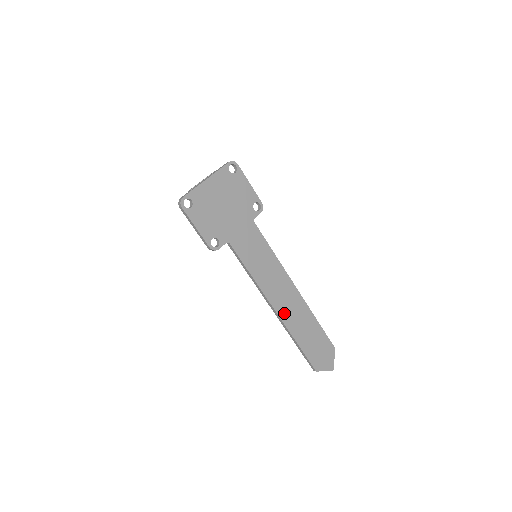
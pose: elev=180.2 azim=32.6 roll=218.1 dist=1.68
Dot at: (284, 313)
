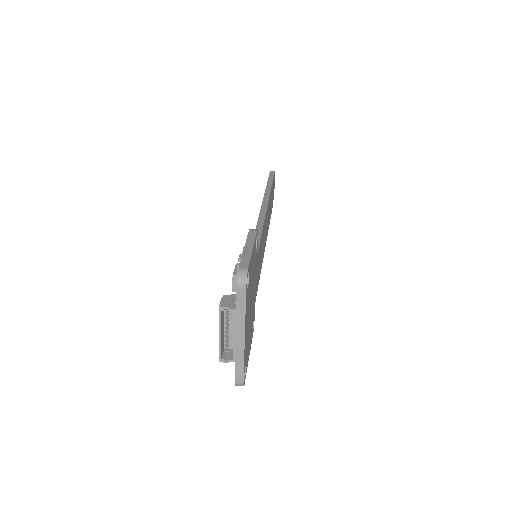
Dot at: (267, 231)
